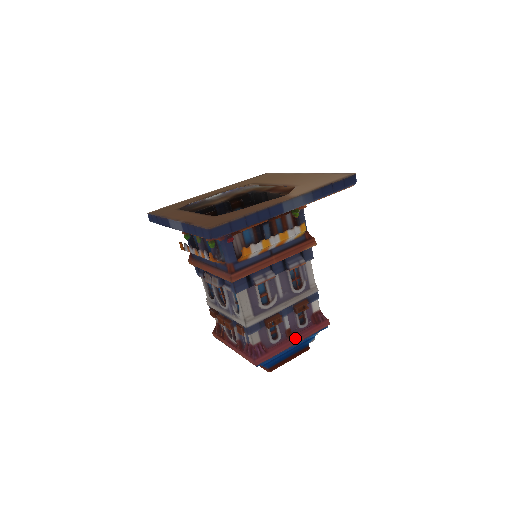
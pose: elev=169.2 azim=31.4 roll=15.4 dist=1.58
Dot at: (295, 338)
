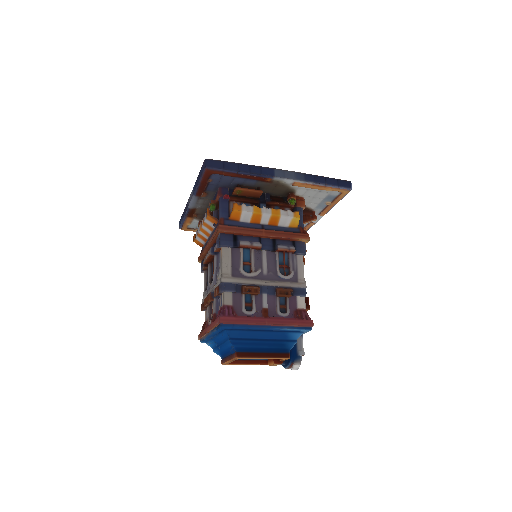
Dot at: (270, 319)
